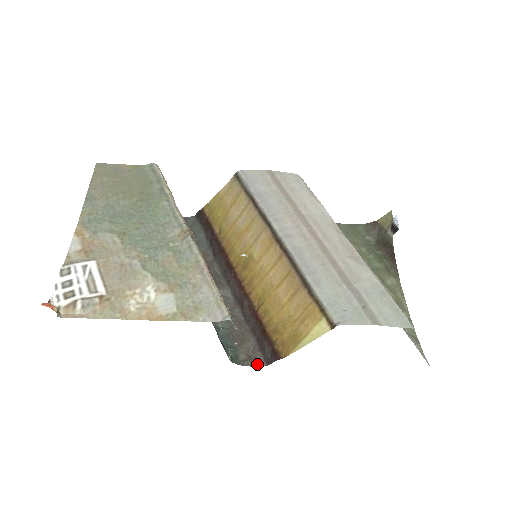
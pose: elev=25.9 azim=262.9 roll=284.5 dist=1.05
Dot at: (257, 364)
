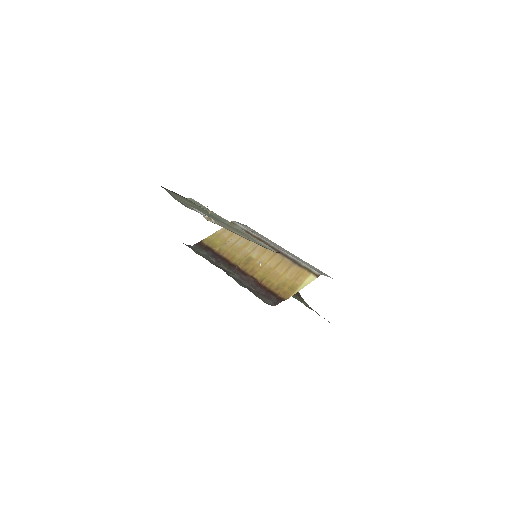
Dot at: (270, 304)
